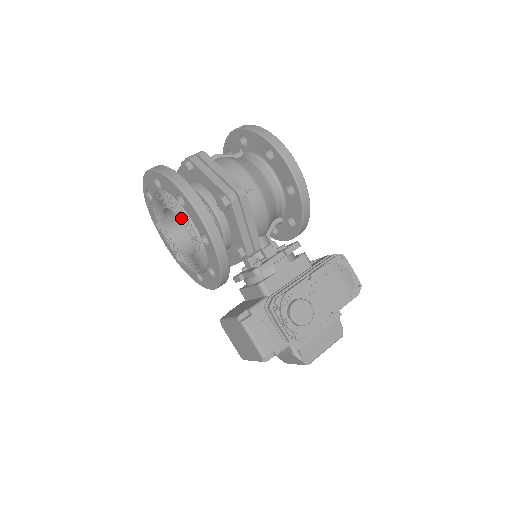
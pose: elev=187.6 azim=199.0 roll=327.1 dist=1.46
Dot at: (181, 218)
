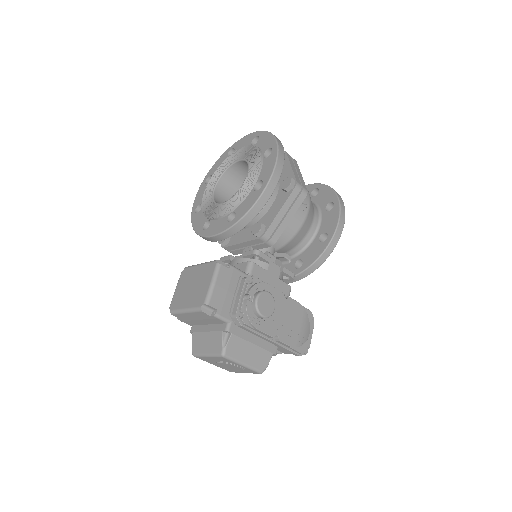
Dot at: (252, 166)
